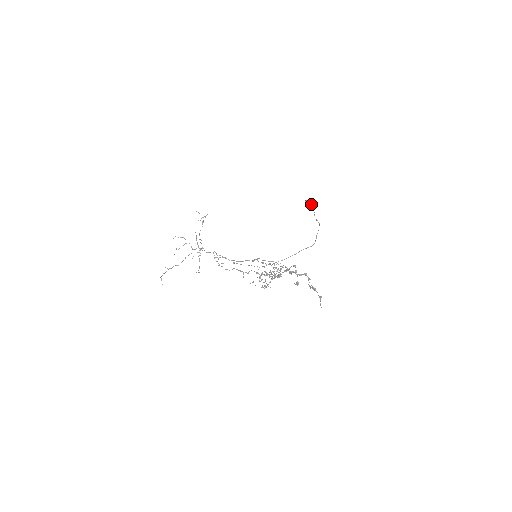
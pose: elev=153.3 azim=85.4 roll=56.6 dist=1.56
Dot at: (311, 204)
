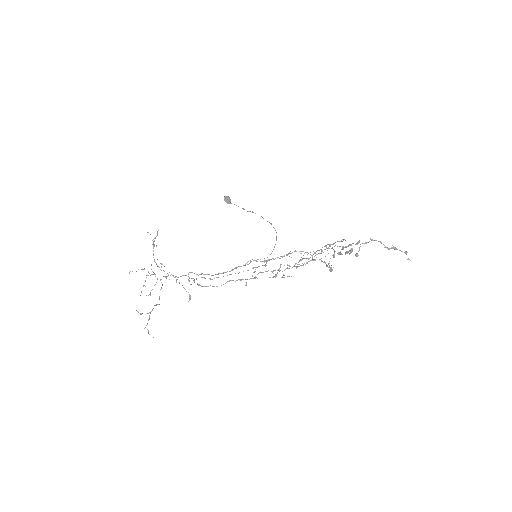
Dot at: (230, 199)
